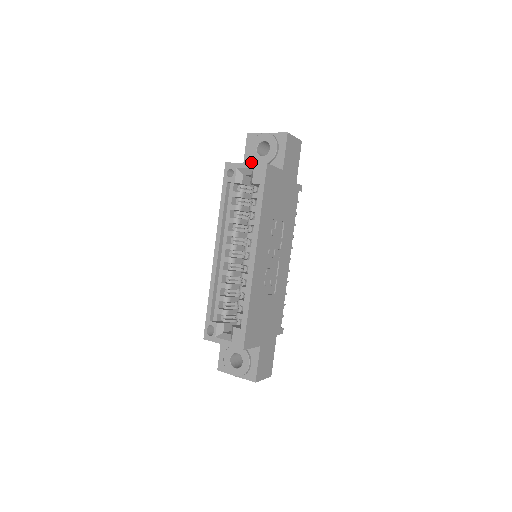
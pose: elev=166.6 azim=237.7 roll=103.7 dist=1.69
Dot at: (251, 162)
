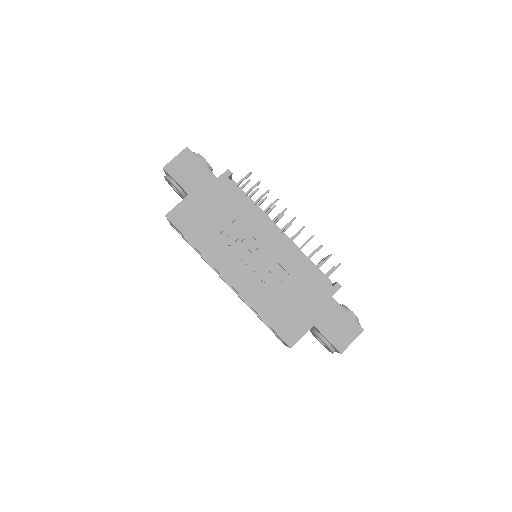
Dot at: occluded
